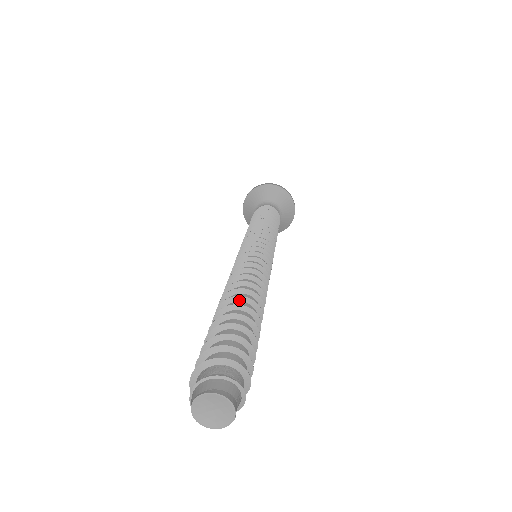
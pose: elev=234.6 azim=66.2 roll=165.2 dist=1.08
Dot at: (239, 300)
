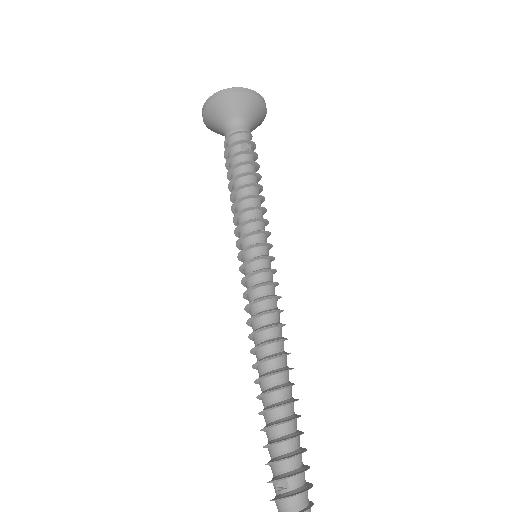
Dot at: (288, 387)
